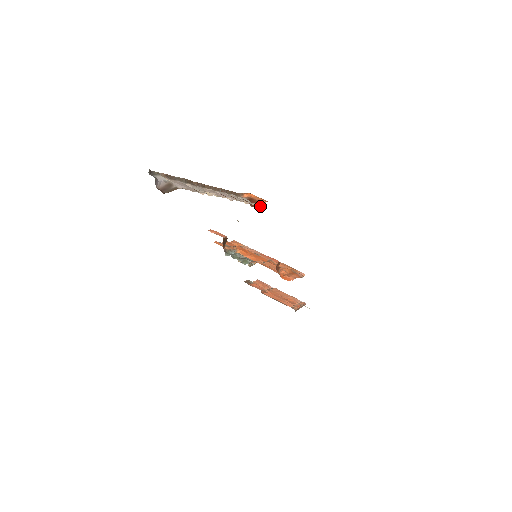
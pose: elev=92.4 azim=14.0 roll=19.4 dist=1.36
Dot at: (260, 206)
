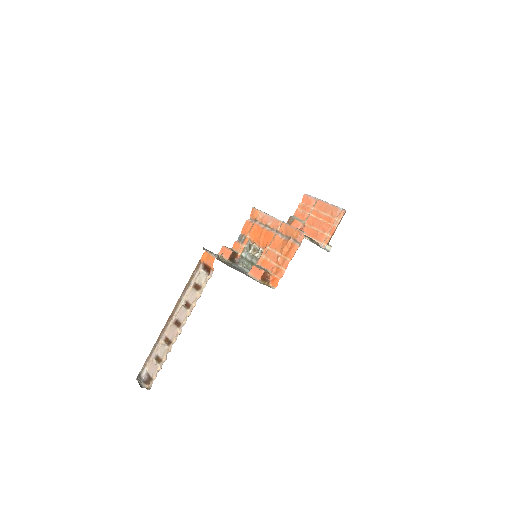
Dot at: (210, 276)
